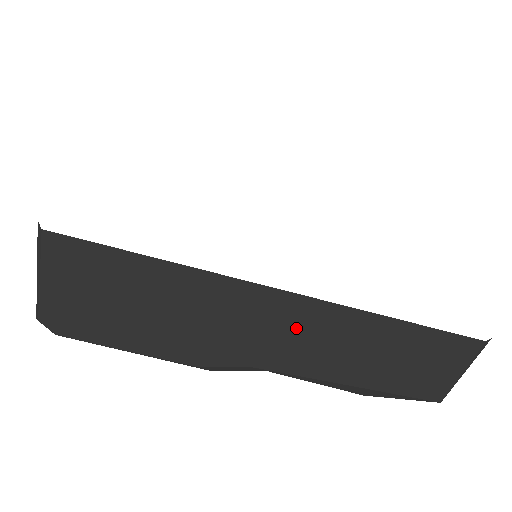
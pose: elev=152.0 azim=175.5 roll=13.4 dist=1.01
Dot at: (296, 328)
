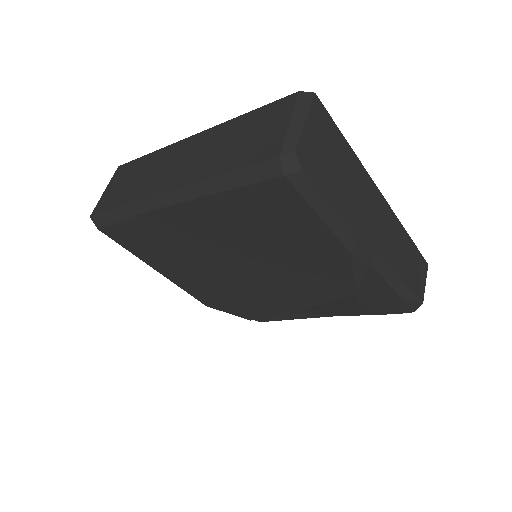
Dot at: (388, 227)
